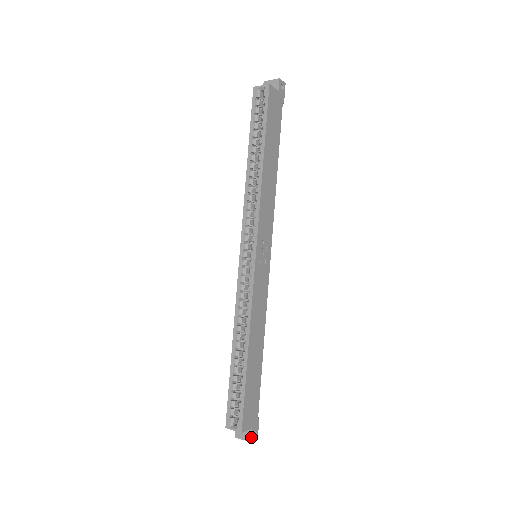
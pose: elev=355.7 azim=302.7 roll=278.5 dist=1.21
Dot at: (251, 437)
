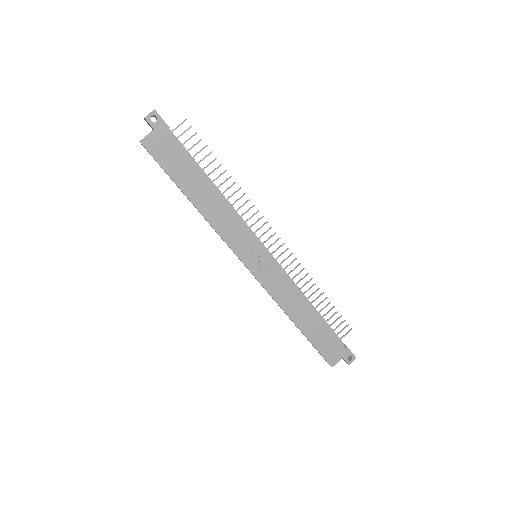
Dot at: (347, 362)
